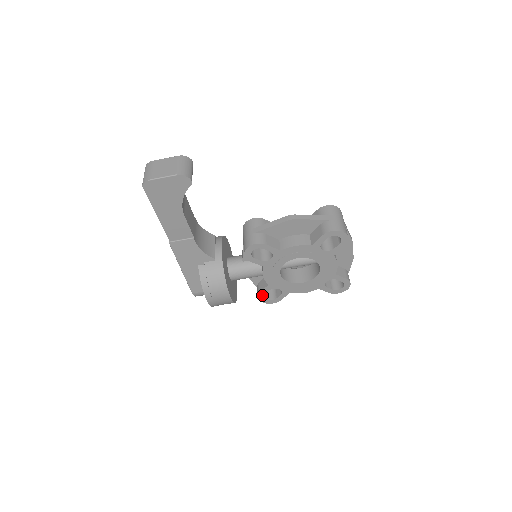
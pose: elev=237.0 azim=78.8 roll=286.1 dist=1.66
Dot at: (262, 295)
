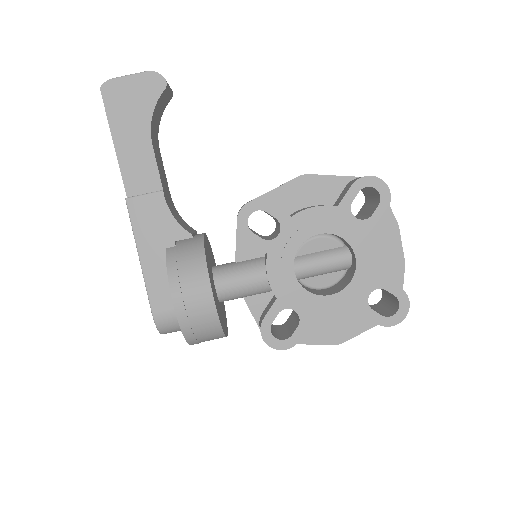
Dot at: (267, 326)
